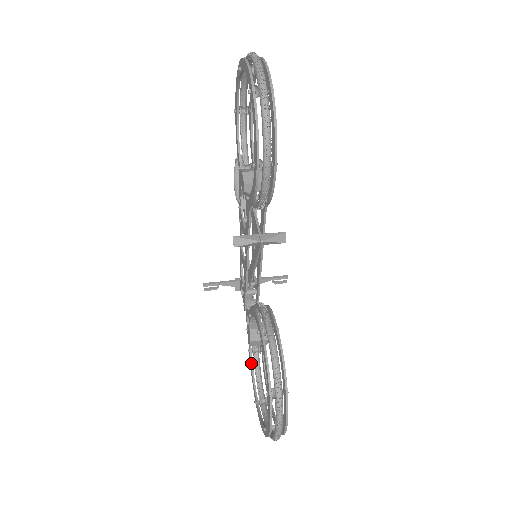
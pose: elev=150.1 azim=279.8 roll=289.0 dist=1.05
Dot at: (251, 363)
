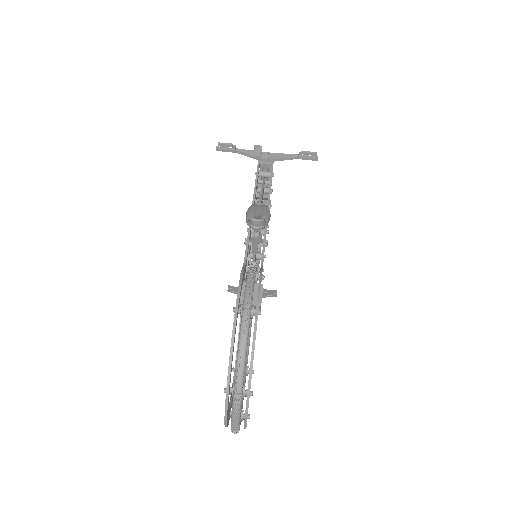
Dot at: occluded
